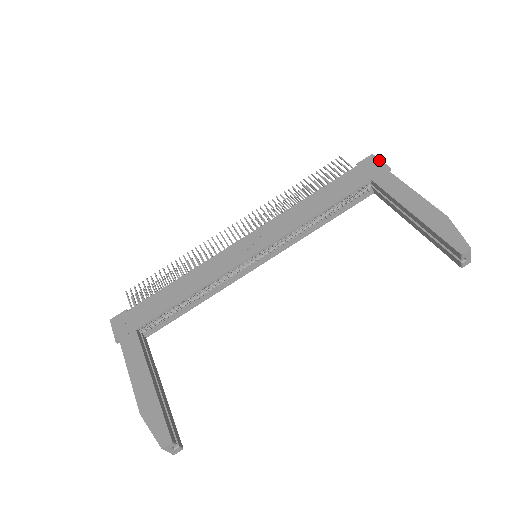
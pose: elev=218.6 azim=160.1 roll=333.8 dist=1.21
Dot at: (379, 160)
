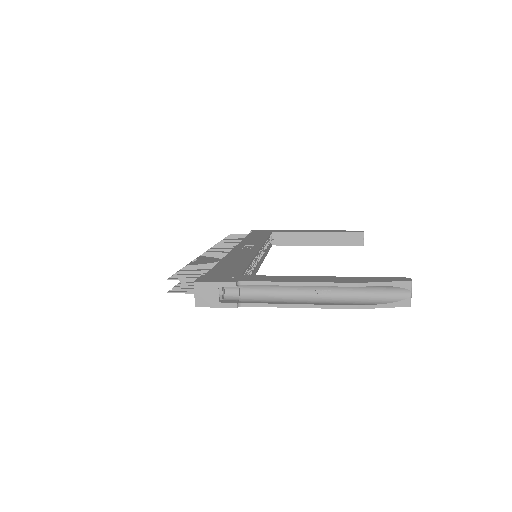
Dot at: occluded
